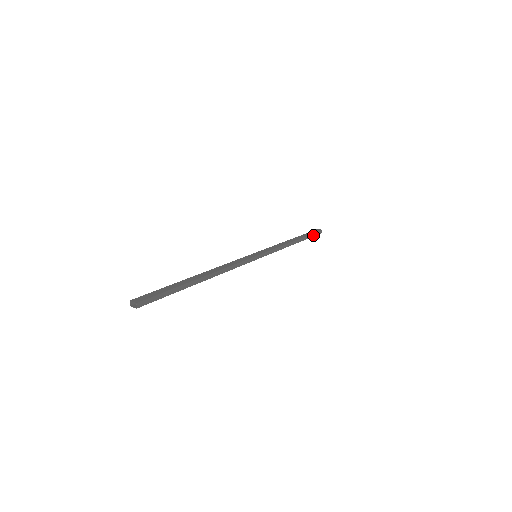
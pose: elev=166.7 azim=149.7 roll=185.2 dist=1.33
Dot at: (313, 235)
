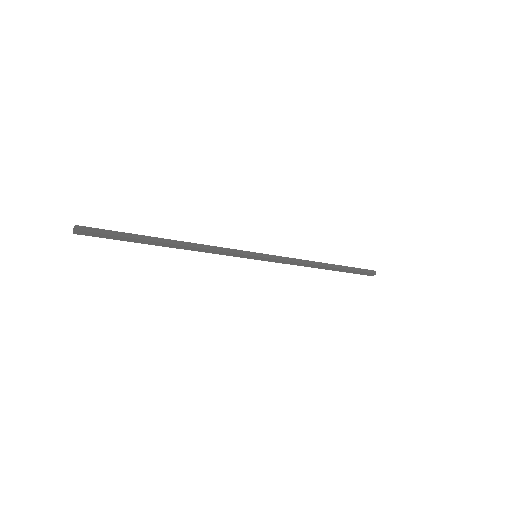
Dot at: (358, 270)
